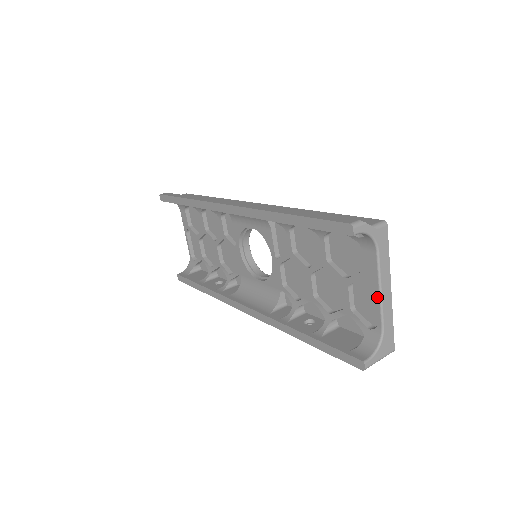
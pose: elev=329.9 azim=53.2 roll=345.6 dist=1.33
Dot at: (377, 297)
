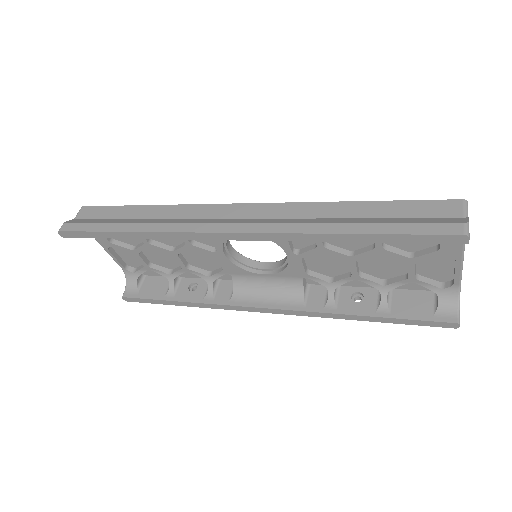
Dot at: (458, 266)
